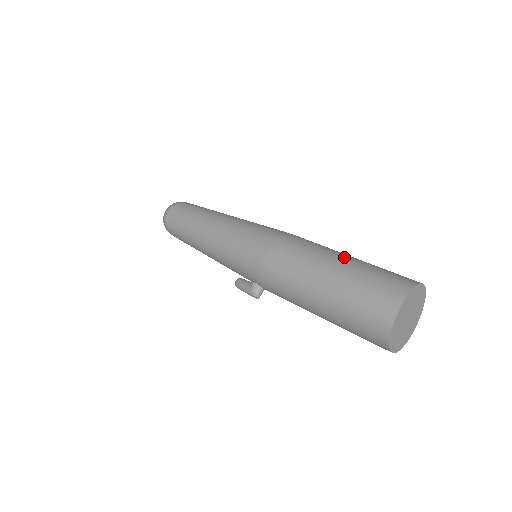
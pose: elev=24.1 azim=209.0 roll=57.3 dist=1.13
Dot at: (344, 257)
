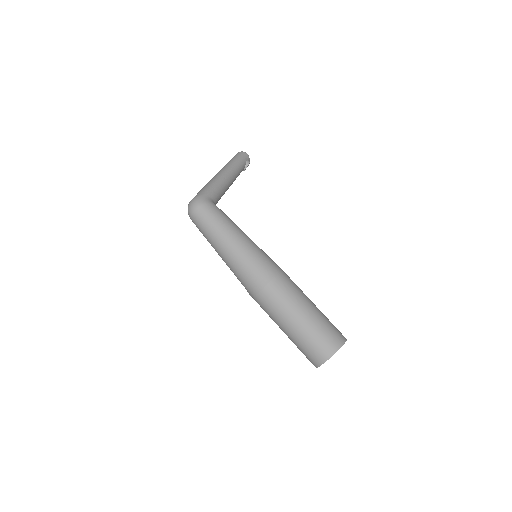
Dot at: (302, 317)
